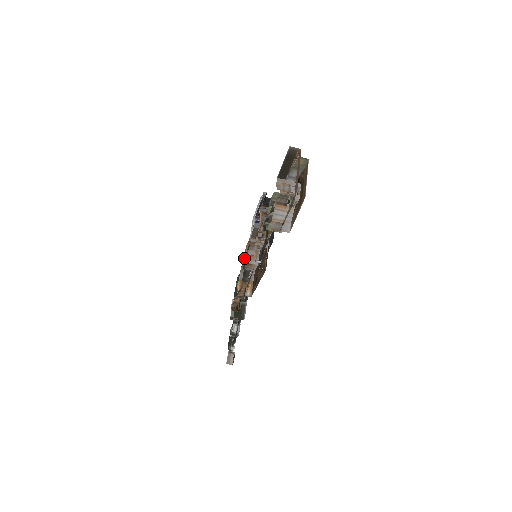
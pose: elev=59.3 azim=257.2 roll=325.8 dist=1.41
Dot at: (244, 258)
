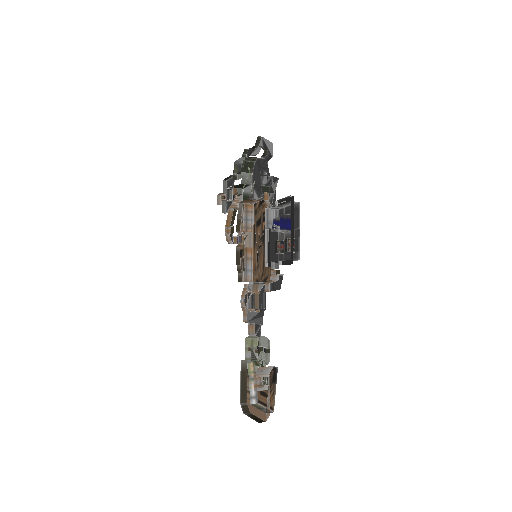
Dot at: occluded
